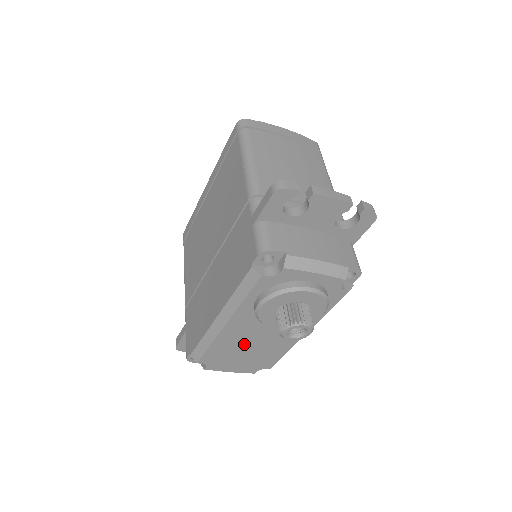
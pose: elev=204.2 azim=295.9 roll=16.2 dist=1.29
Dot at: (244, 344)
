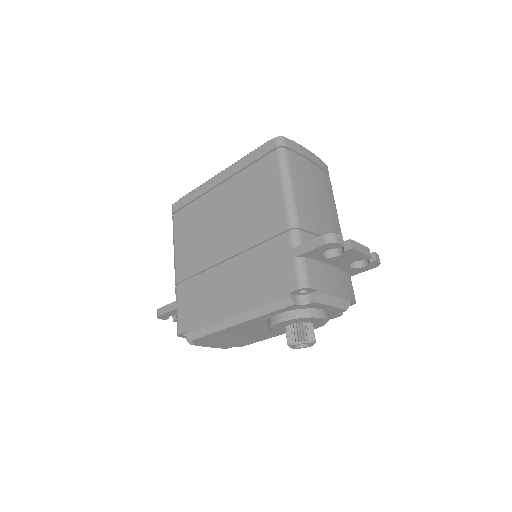
Dot at: (238, 334)
